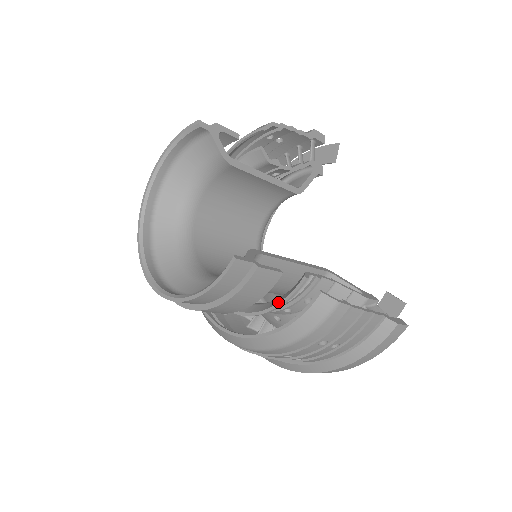
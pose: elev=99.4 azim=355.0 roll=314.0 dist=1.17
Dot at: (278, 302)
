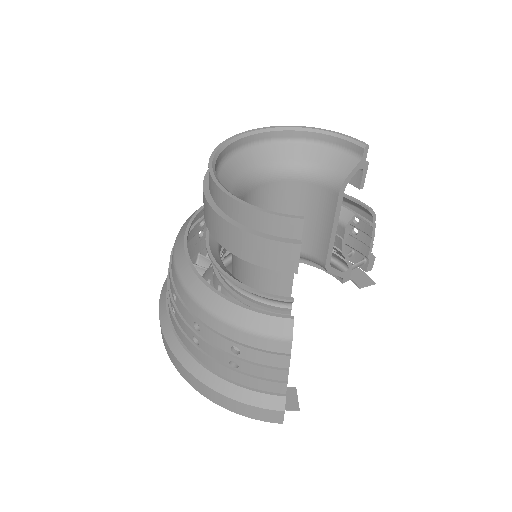
Dot at: occluded
